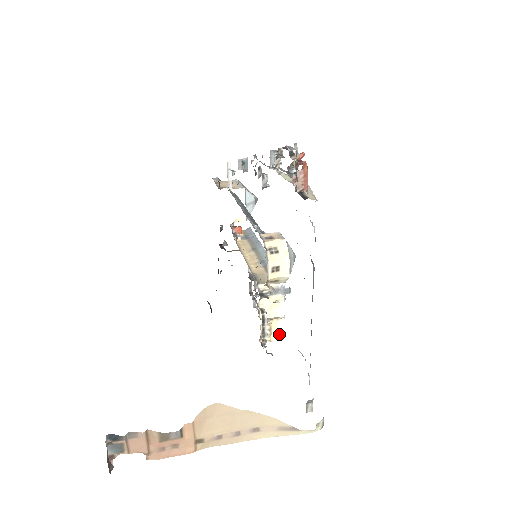
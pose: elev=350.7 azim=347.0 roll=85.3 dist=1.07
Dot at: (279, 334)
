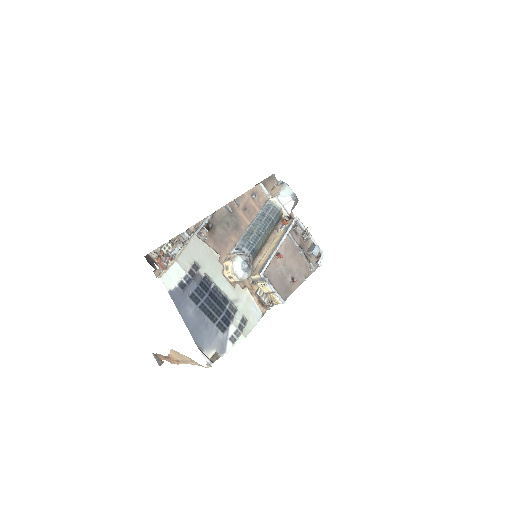
Dot at: (280, 301)
